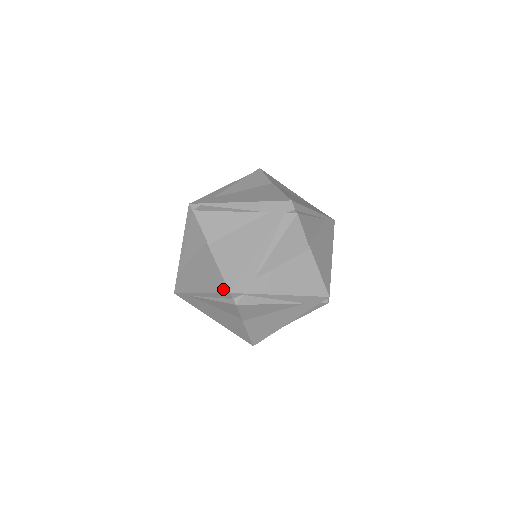
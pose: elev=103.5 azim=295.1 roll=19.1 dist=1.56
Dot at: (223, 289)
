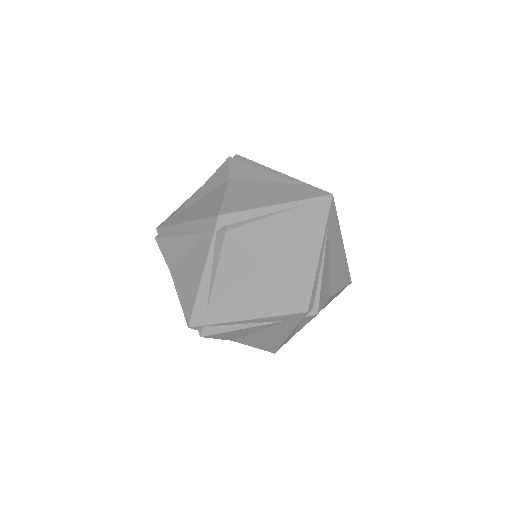
Dot at: occluded
